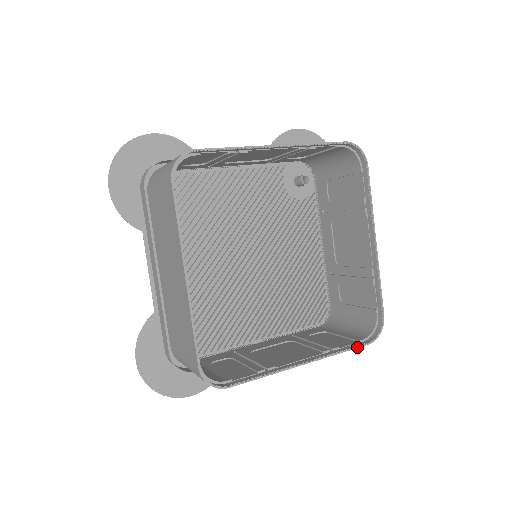
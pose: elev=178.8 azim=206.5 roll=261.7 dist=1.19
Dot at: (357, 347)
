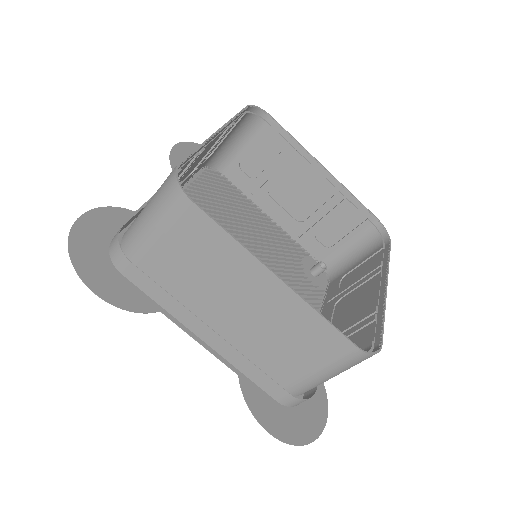
Dot at: (342, 333)
